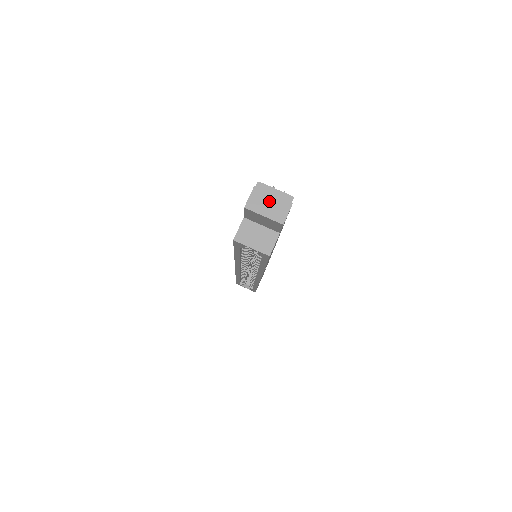
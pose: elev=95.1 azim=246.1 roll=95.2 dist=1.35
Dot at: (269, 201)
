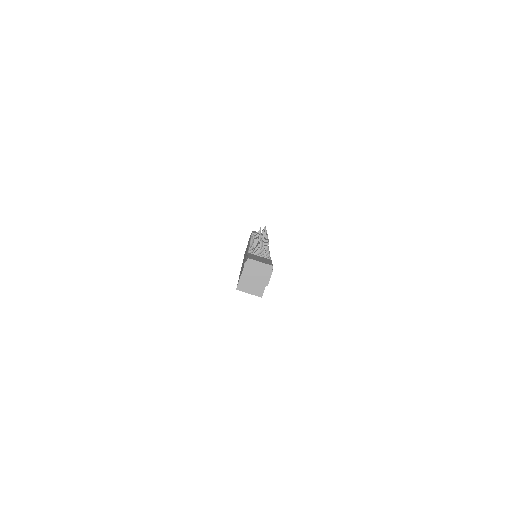
Dot at: (257, 271)
